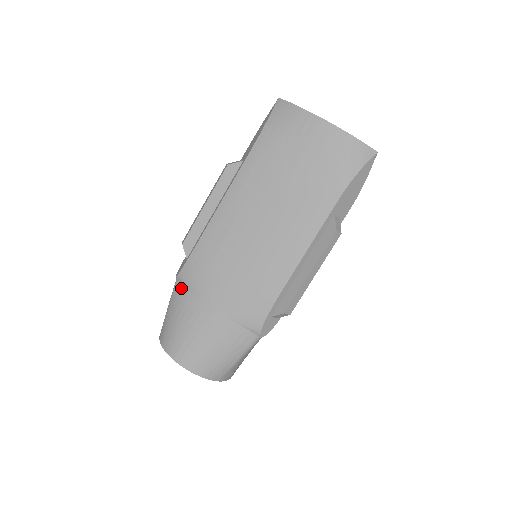
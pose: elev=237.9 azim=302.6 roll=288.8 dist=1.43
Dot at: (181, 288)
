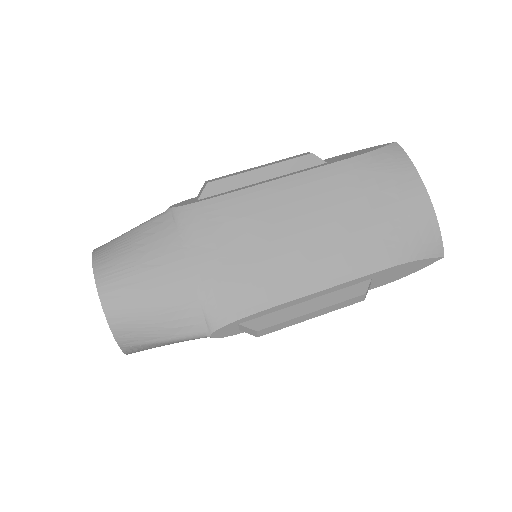
Dot at: (168, 222)
